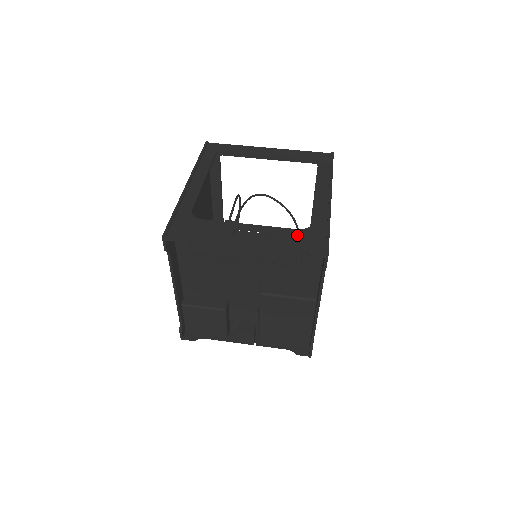
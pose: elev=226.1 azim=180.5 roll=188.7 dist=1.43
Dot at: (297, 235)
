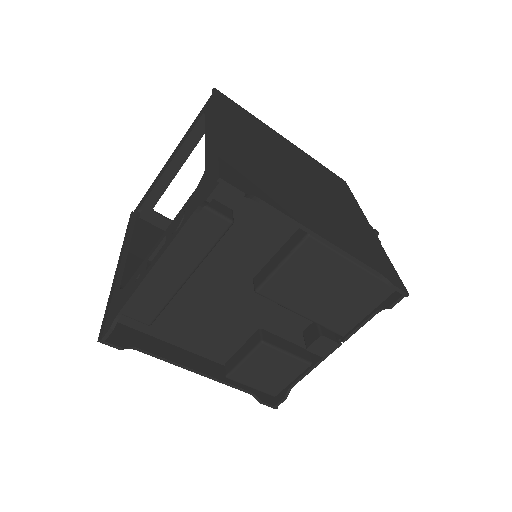
Dot at: (193, 198)
